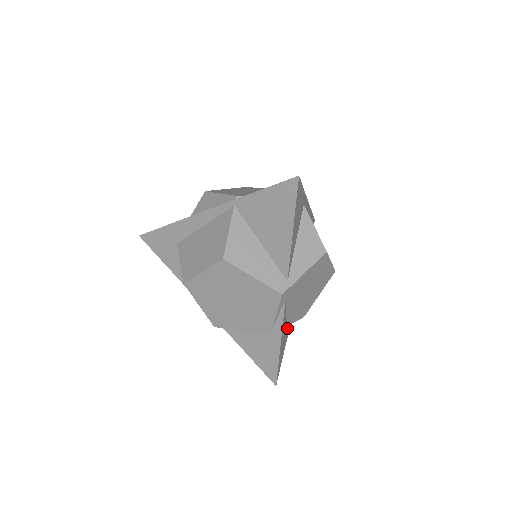
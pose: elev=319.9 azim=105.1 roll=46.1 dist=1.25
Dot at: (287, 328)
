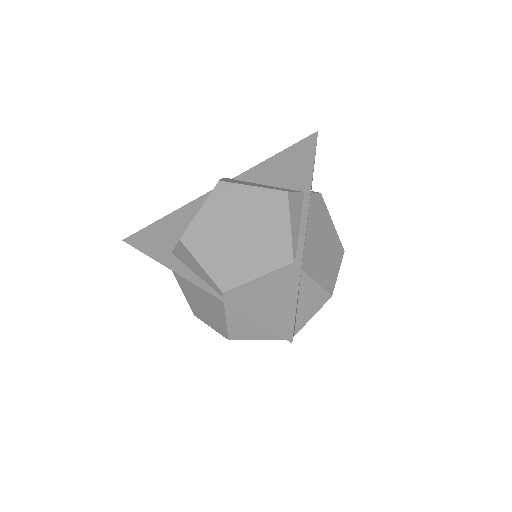
Dot at: occluded
